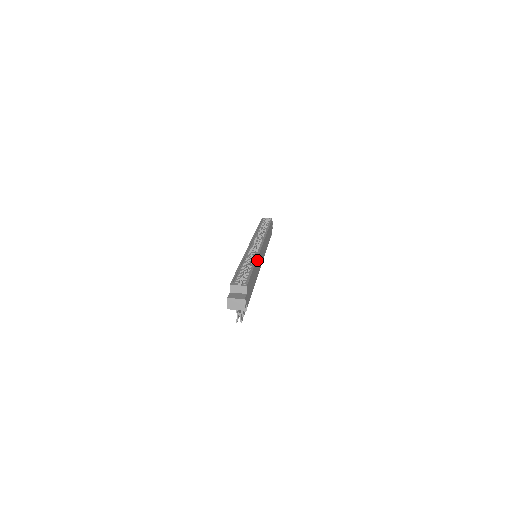
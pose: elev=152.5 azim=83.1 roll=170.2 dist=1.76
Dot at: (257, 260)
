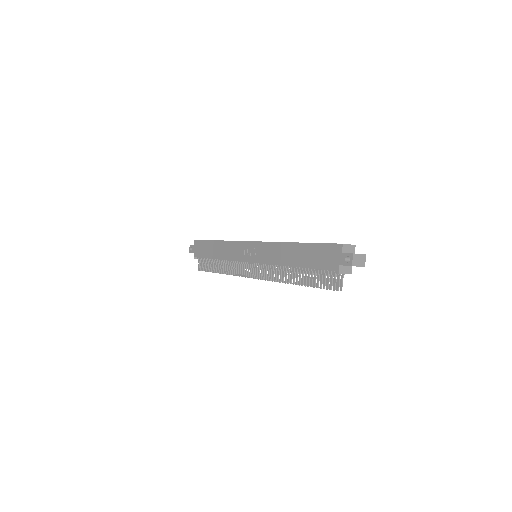
Dot at: occluded
